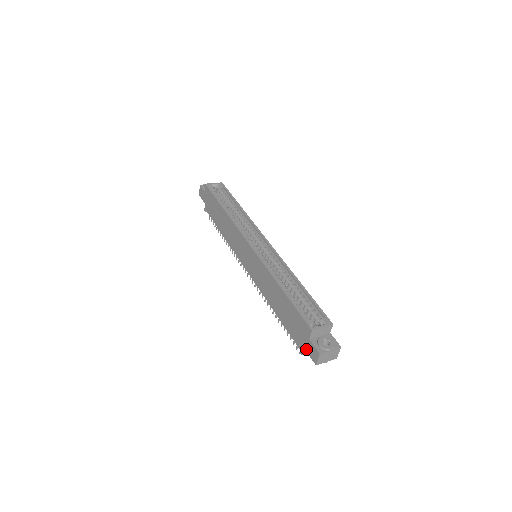
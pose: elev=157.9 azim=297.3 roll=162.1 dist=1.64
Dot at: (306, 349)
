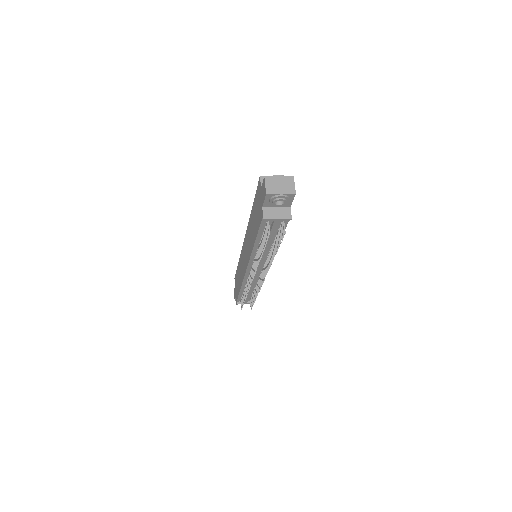
Dot at: (262, 202)
